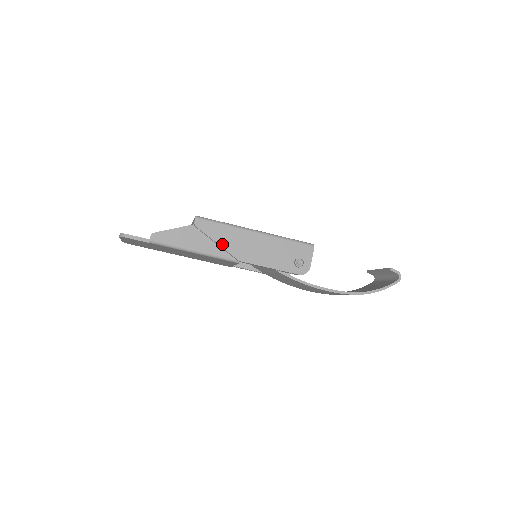
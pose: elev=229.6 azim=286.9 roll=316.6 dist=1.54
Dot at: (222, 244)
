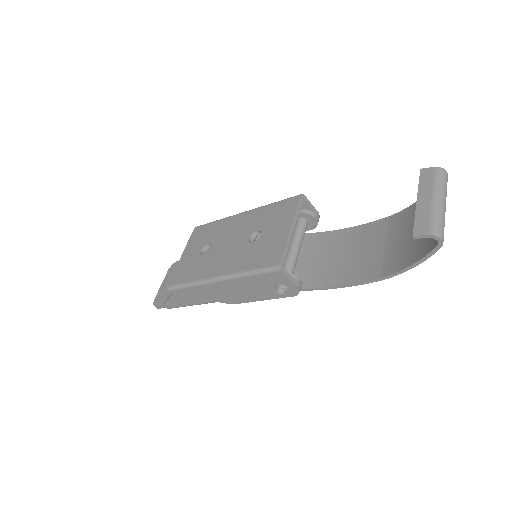
Dot at: (207, 299)
